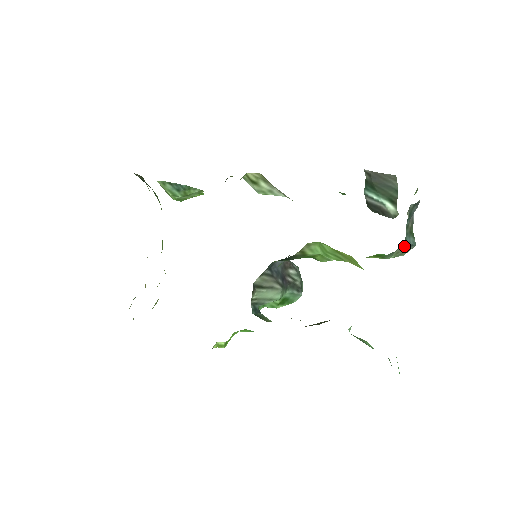
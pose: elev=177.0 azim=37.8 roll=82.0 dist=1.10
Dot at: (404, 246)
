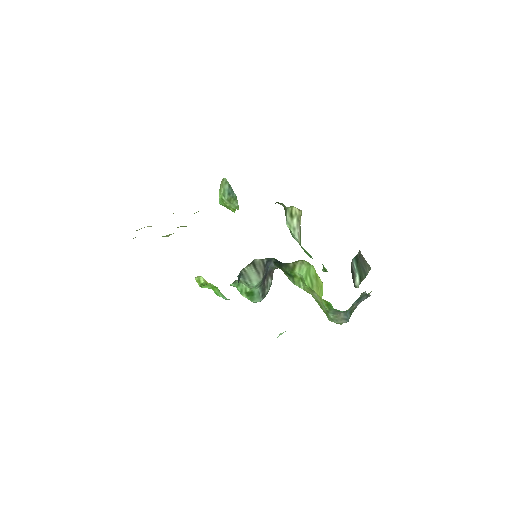
Dot at: (343, 315)
